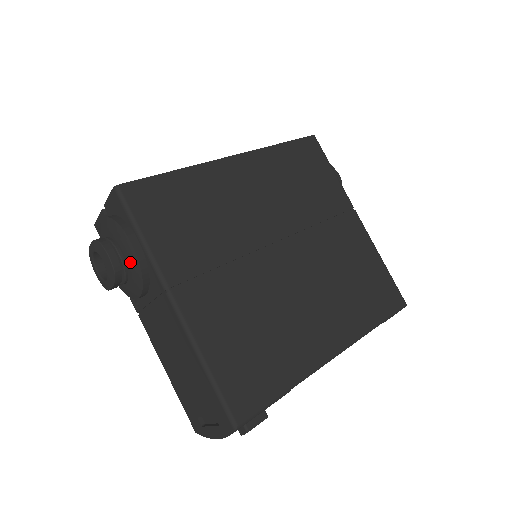
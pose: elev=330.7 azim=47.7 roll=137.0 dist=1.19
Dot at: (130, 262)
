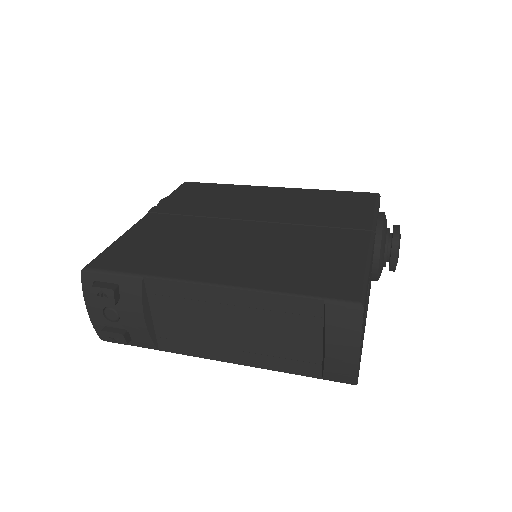
Dot at: occluded
